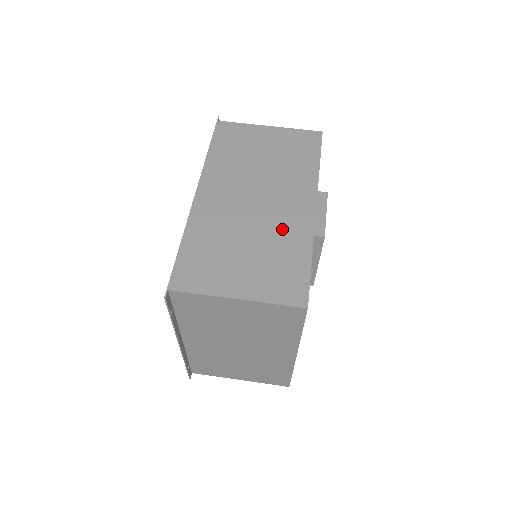
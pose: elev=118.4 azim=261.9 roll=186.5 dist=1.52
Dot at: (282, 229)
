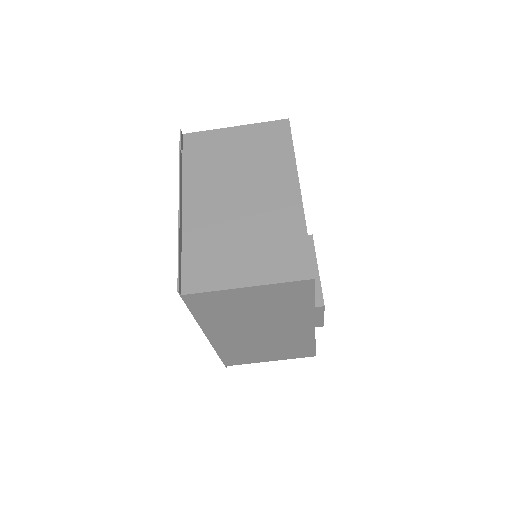
Dot at: (289, 339)
